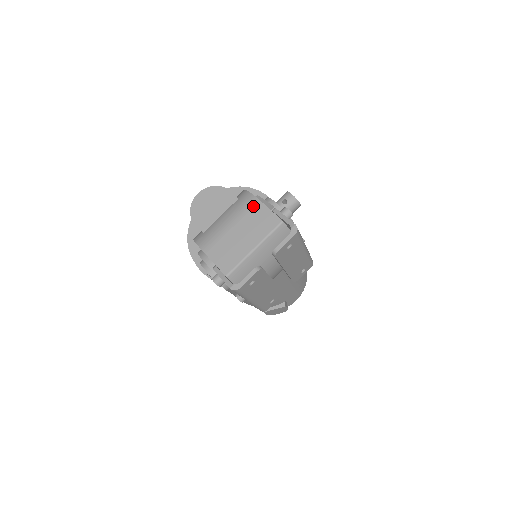
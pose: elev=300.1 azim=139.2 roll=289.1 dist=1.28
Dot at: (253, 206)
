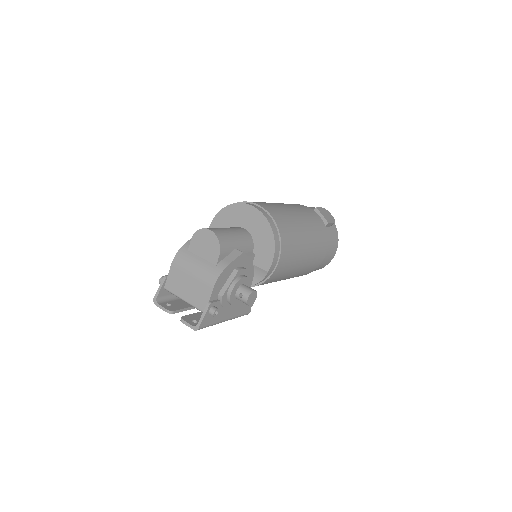
Dot at: (208, 285)
